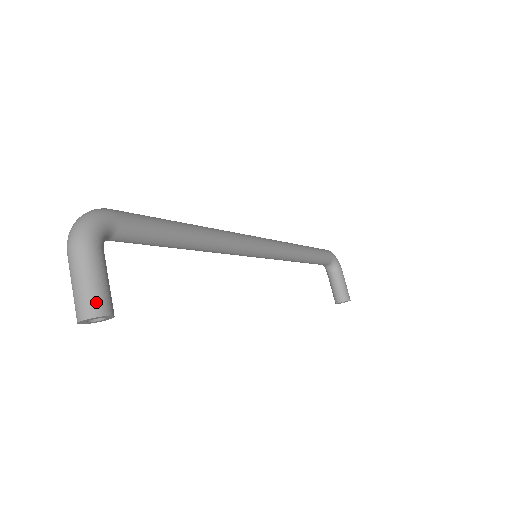
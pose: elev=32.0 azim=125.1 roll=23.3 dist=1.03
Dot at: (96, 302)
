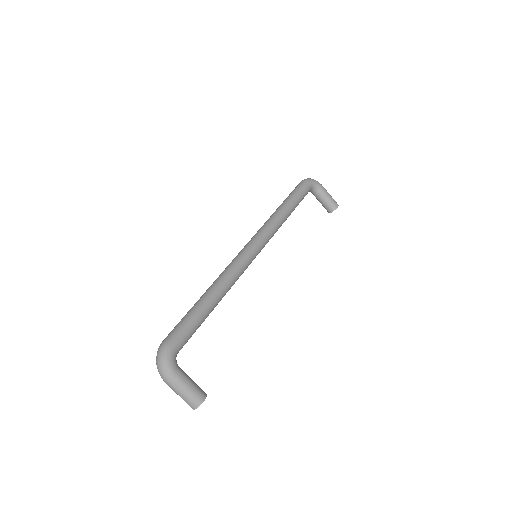
Dot at: (195, 399)
